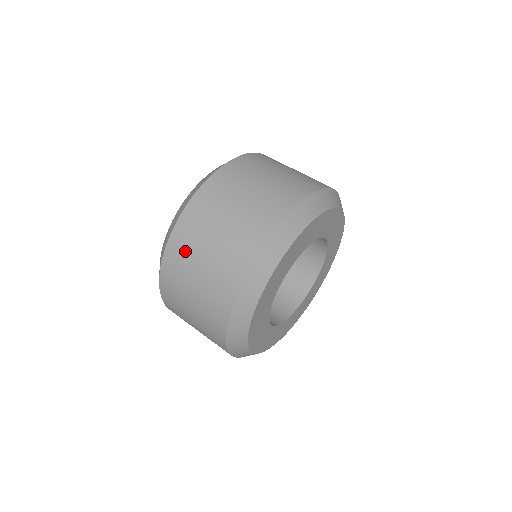
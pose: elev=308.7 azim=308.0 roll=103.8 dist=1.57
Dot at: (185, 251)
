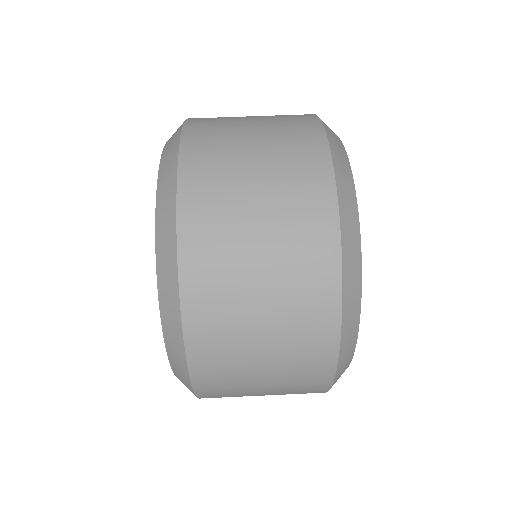
Dot at: (219, 276)
